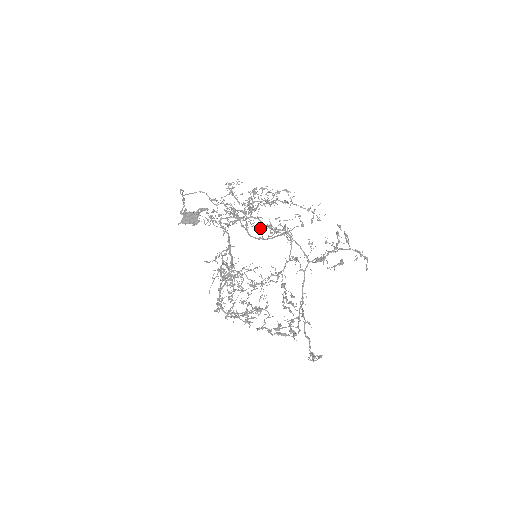
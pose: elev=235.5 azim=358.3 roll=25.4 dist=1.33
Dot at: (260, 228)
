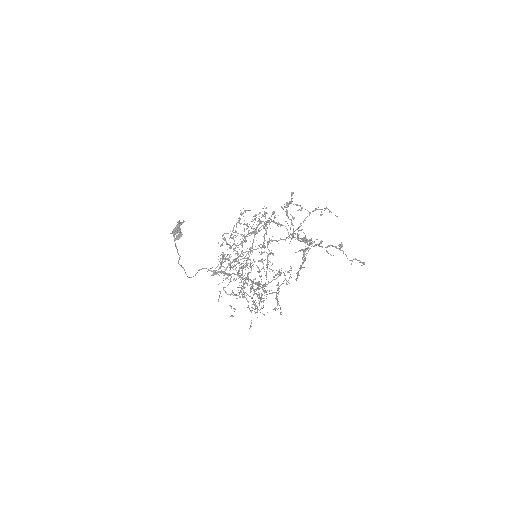
Dot at: occluded
